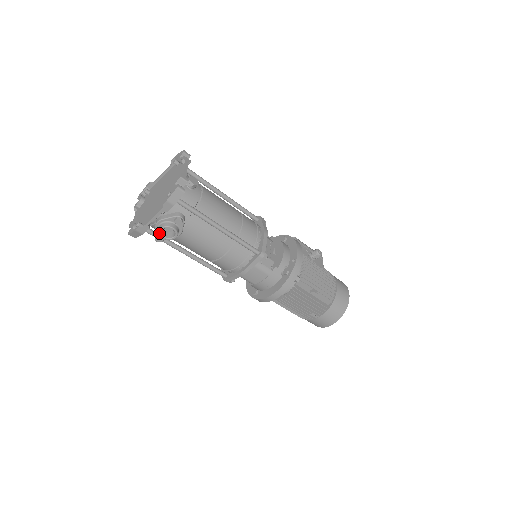
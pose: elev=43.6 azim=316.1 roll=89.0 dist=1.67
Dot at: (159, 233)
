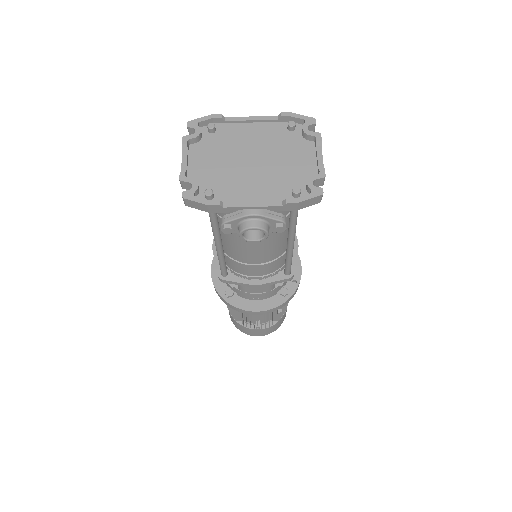
Dot at: (245, 230)
